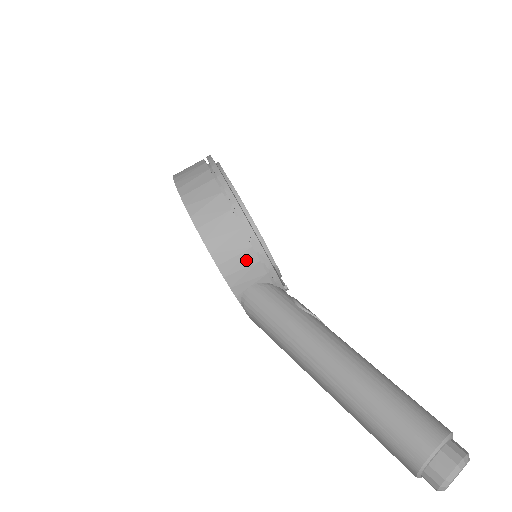
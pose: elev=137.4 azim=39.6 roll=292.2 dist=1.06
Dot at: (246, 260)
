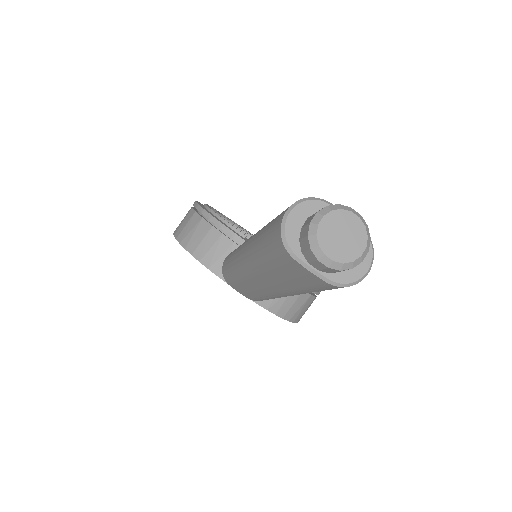
Dot at: (212, 239)
